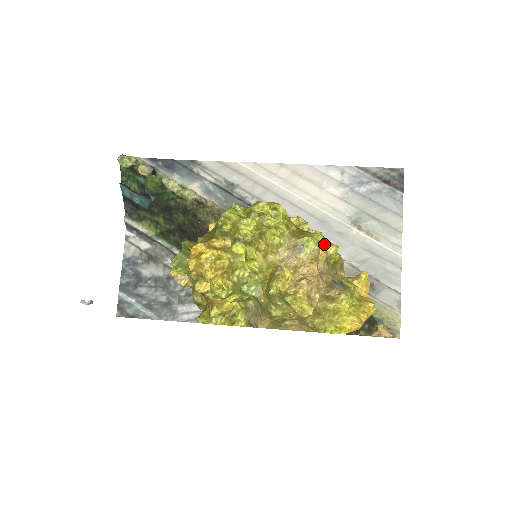
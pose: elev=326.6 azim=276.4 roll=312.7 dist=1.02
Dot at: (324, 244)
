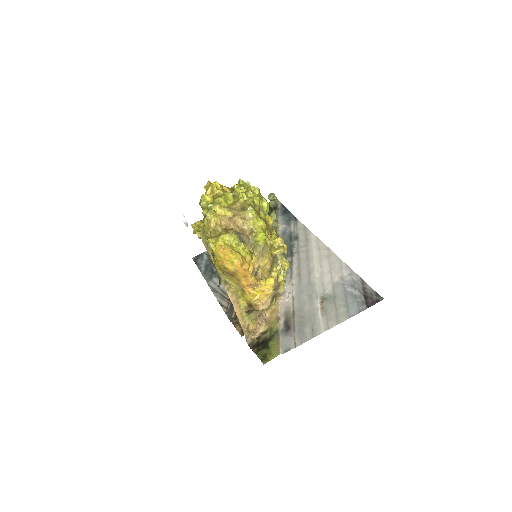
Dot at: (260, 227)
